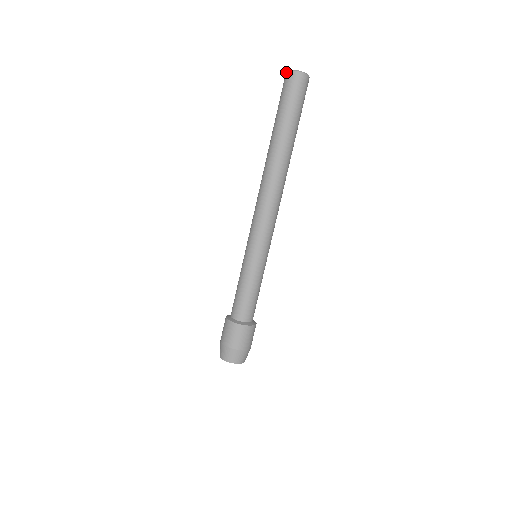
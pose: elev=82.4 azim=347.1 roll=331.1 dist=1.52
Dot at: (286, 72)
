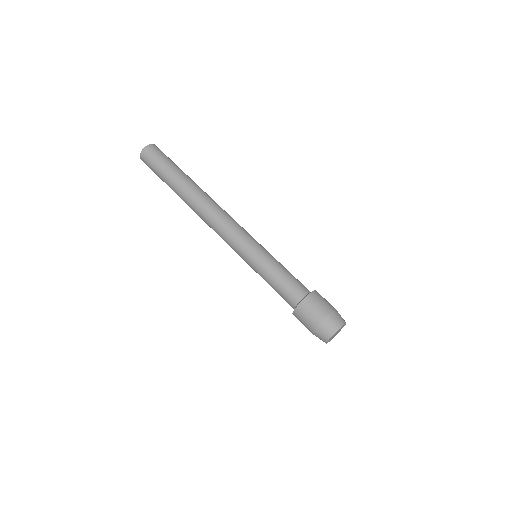
Dot at: (140, 156)
